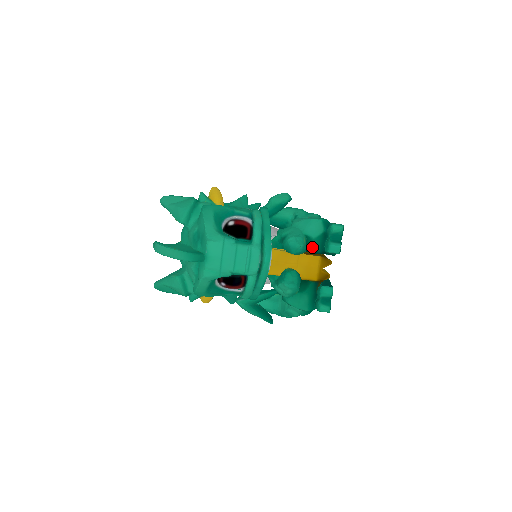
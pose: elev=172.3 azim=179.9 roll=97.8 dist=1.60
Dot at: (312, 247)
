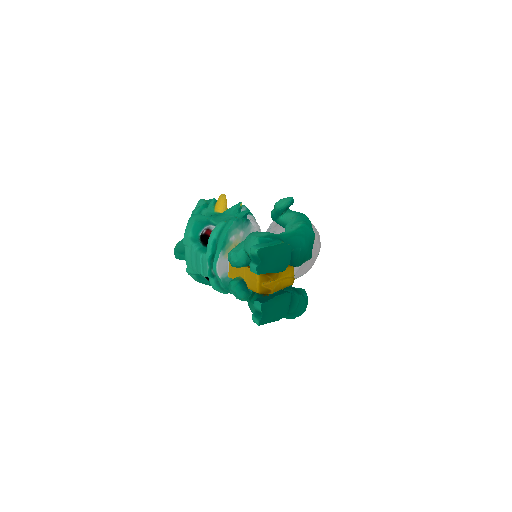
Dot at: occluded
